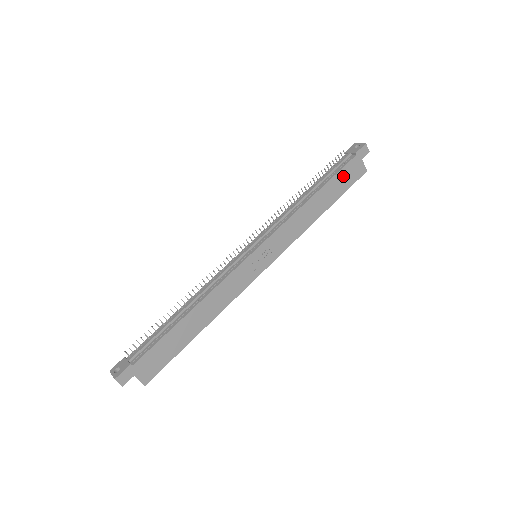
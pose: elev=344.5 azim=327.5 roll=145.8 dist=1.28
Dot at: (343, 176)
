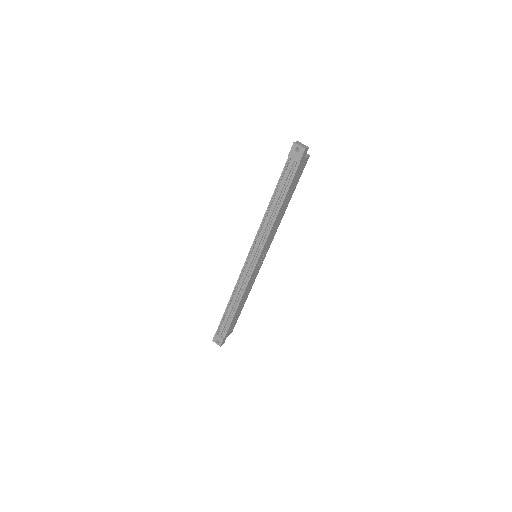
Dot at: (295, 180)
